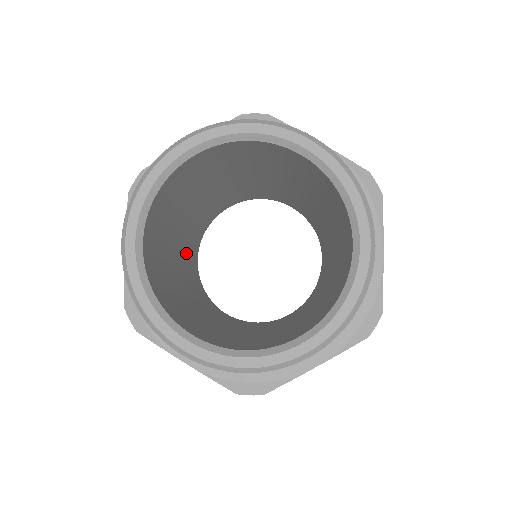
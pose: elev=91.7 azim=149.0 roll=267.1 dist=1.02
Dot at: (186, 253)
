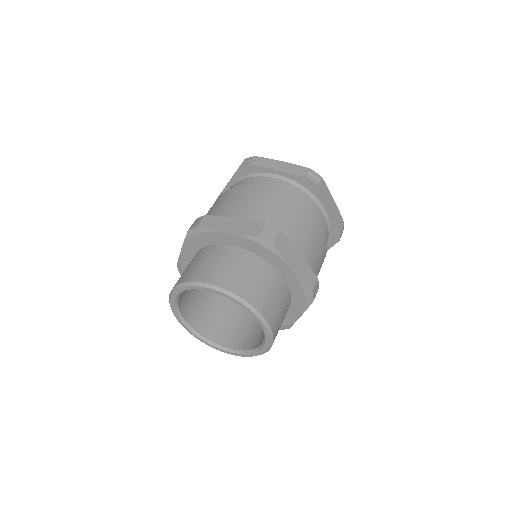
Dot at: occluded
